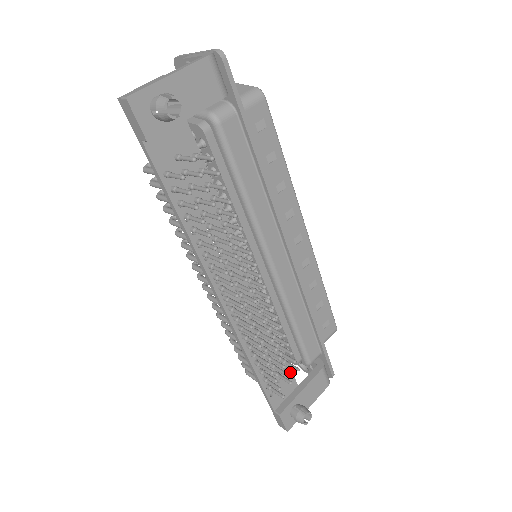
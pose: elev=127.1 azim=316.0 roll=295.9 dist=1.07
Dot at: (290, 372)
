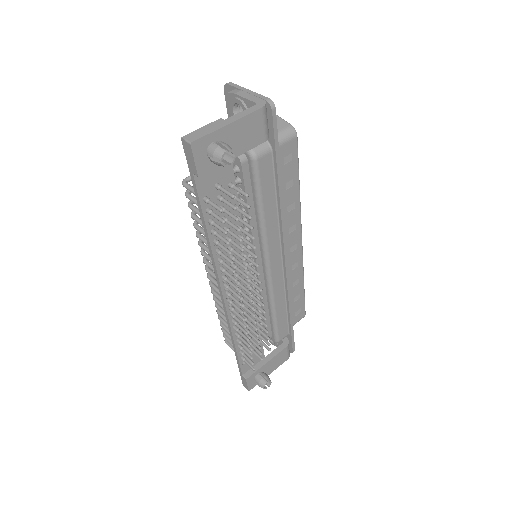
Dot at: (261, 347)
